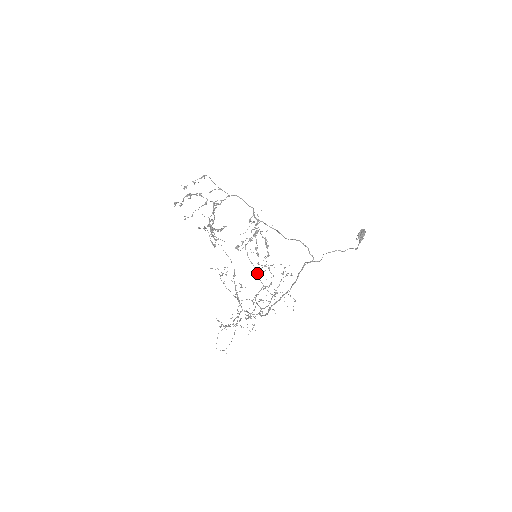
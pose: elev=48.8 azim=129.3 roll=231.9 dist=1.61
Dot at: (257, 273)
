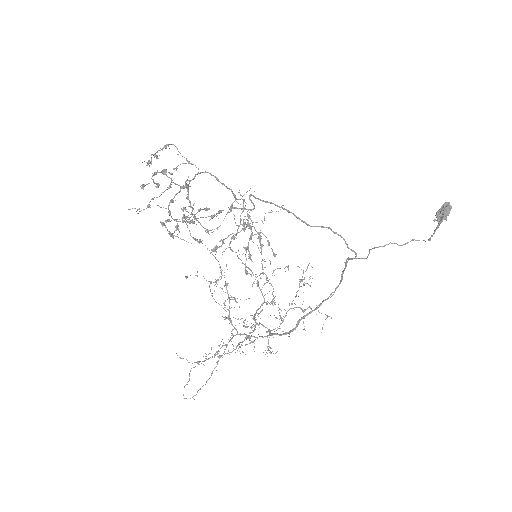
Dot at: (254, 283)
